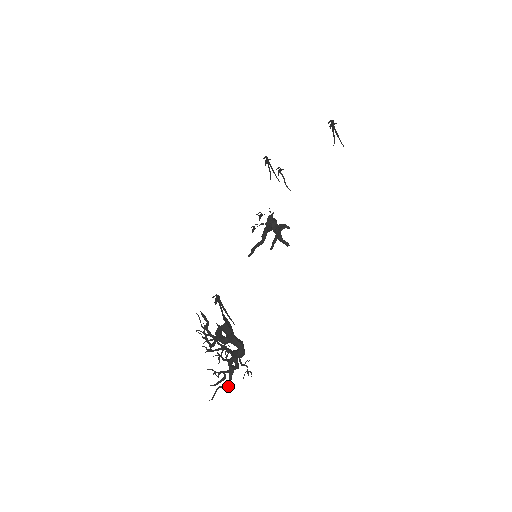
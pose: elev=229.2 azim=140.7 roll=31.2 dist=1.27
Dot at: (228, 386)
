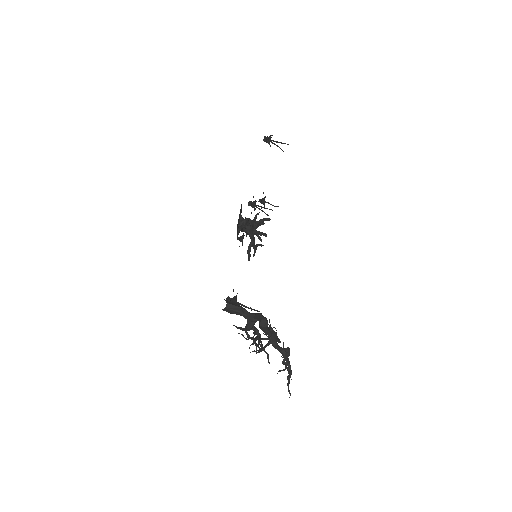
Dot at: (290, 369)
